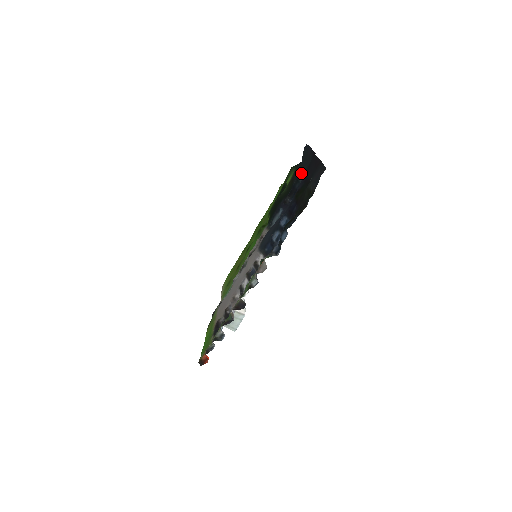
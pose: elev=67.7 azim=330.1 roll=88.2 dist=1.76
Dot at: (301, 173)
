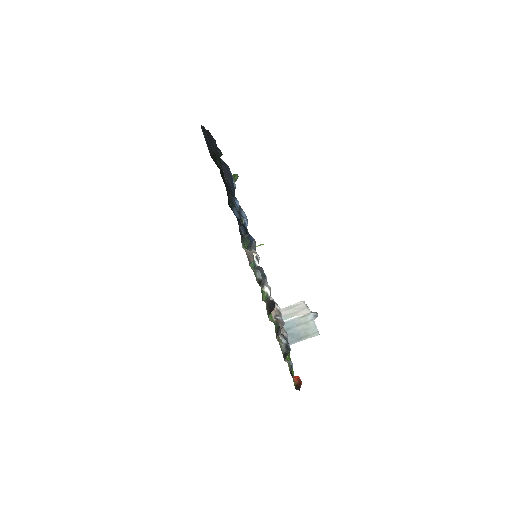
Dot at: occluded
